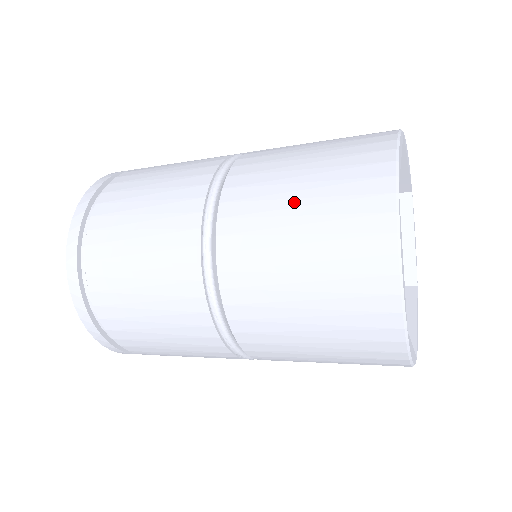
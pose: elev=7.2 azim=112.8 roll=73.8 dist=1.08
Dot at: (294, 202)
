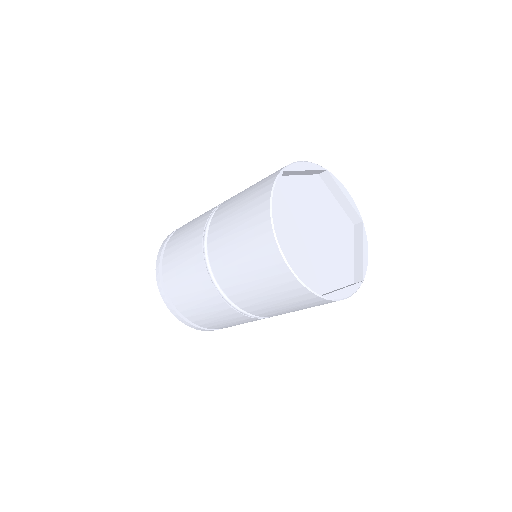
Dot at: (239, 256)
